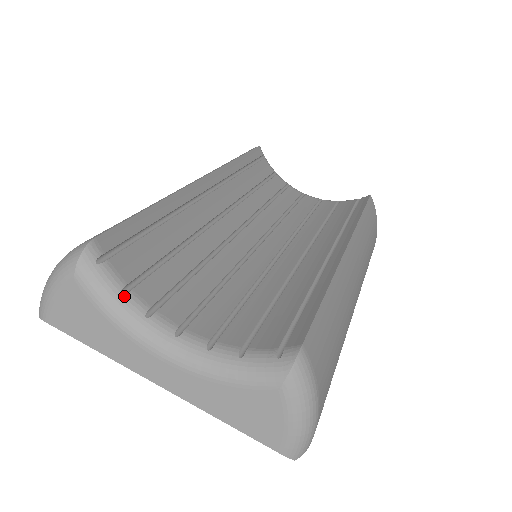
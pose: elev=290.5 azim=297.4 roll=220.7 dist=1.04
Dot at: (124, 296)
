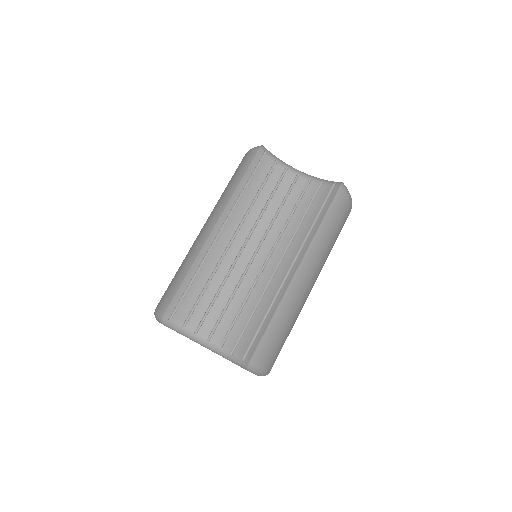
Dot at: (184, 329)
